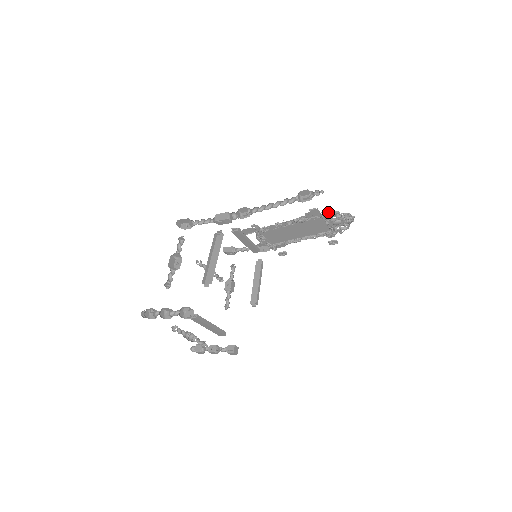
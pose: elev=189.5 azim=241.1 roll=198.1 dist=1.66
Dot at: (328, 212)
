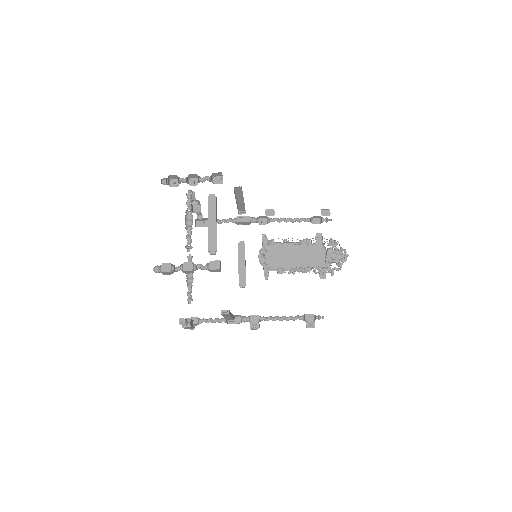
Dot at: (330, 240)
